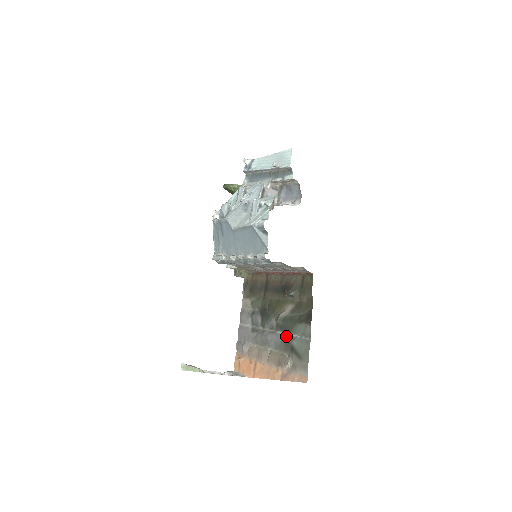
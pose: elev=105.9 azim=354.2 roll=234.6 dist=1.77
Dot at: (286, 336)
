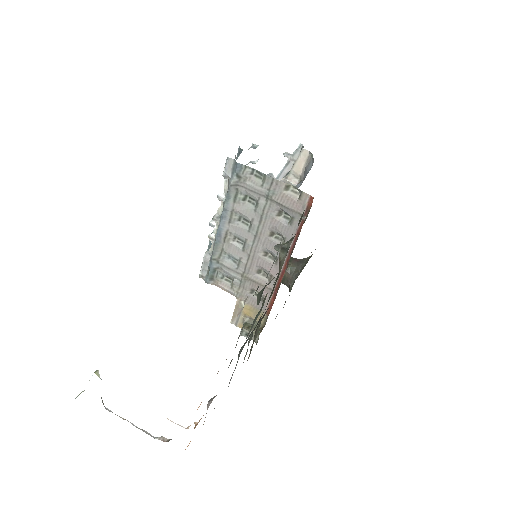
Dot at: occluded
